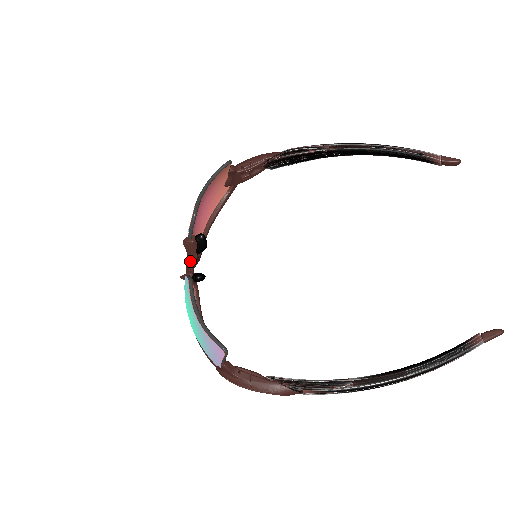
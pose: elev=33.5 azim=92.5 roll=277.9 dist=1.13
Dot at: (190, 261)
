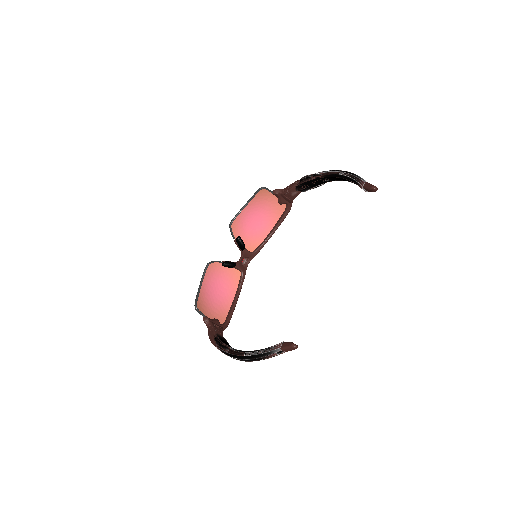
Dot at: (241, 254)
